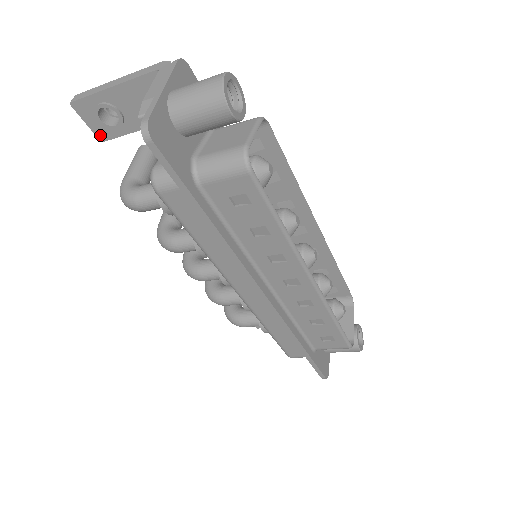
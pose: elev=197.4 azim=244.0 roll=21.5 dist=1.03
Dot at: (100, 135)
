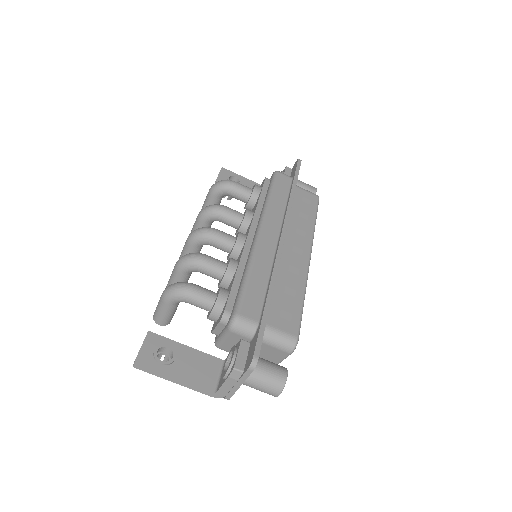
Dot at: (219, 180)
